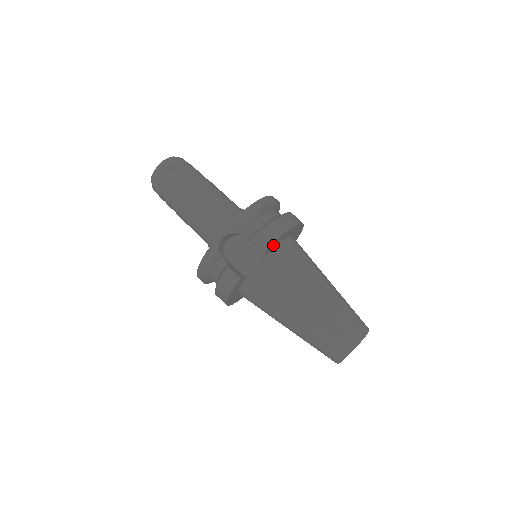
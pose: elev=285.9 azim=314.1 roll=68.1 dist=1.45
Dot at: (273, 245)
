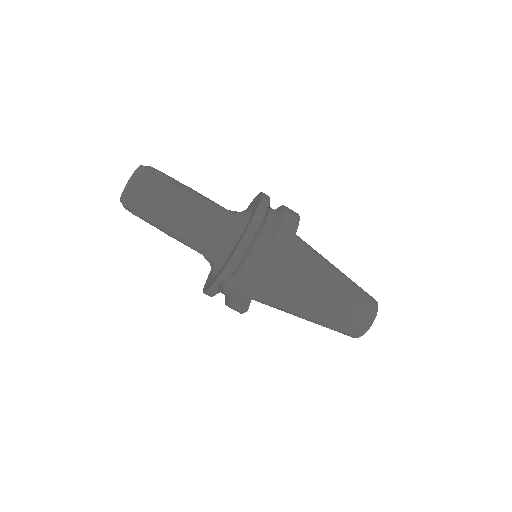
Dot at: occluded
